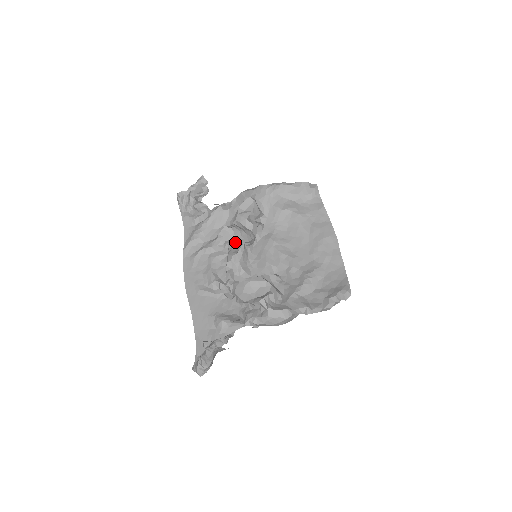
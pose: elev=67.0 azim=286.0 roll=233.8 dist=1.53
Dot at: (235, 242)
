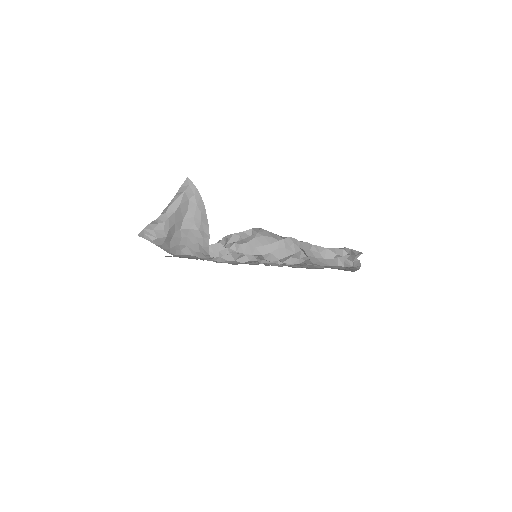
Dot at: occluded
